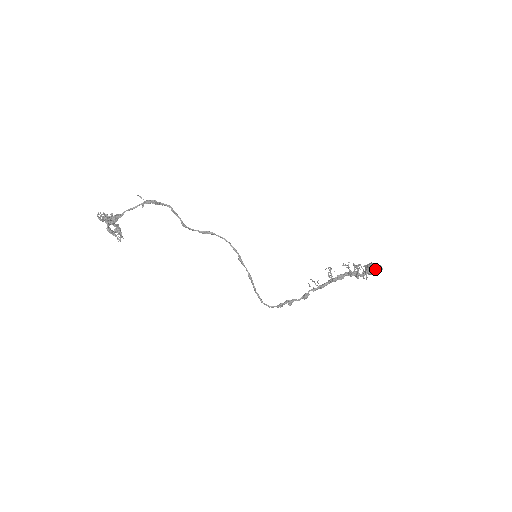
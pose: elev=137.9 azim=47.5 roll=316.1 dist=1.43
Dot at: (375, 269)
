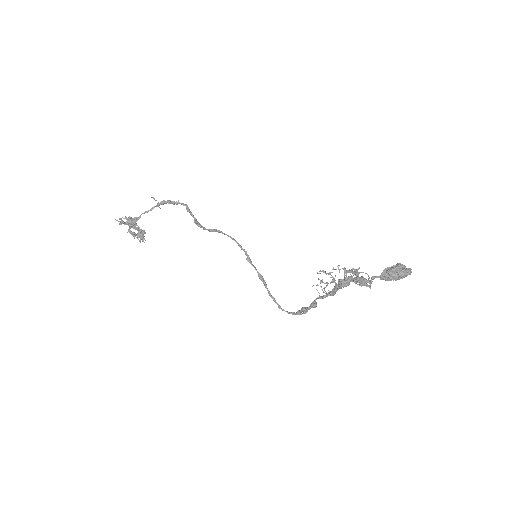
Dot at: (393, 273)
